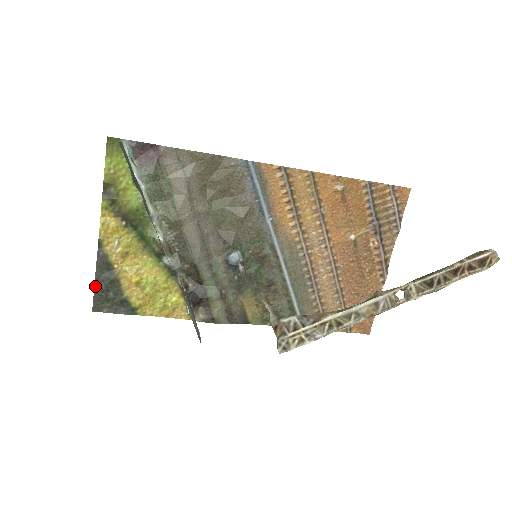
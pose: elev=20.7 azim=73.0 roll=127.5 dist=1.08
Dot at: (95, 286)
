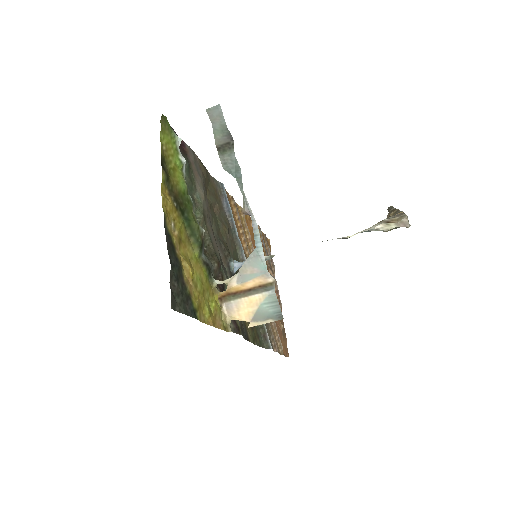
Dot at: (171, 270)
